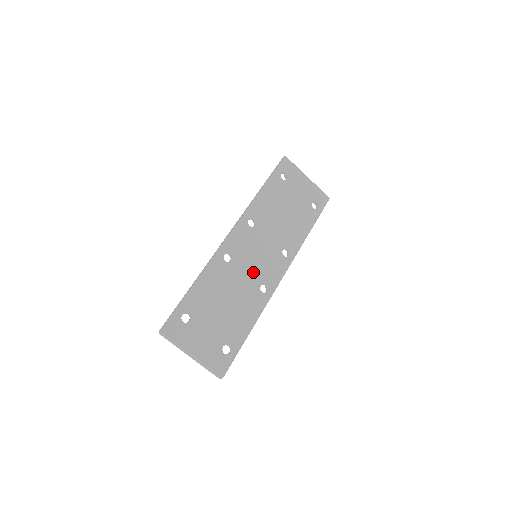
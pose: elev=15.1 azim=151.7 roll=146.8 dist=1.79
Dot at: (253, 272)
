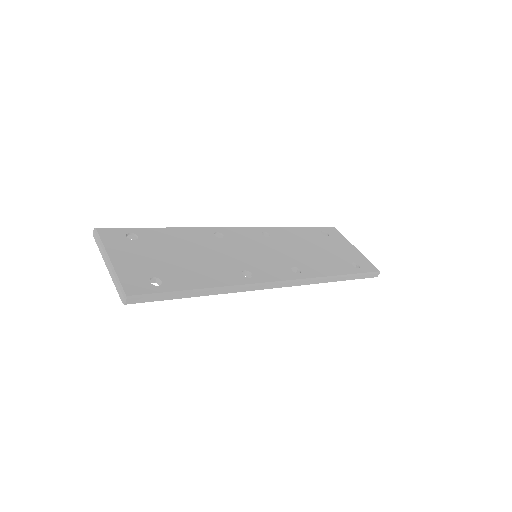
Dot at: (242, 258)
